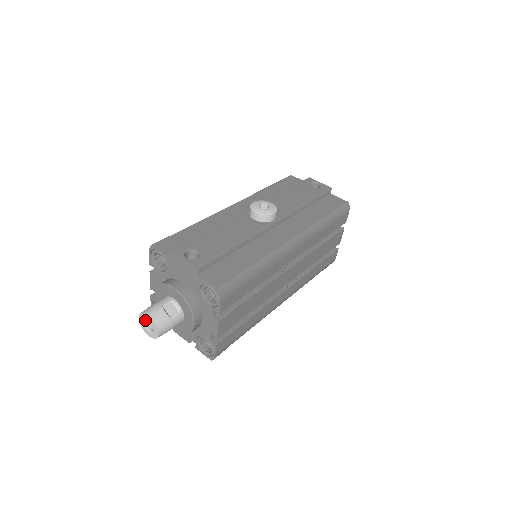
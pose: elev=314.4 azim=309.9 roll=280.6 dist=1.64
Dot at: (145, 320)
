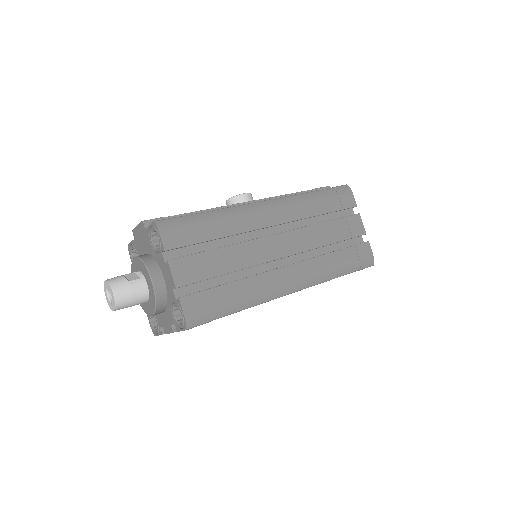
Dot at: (109, 294)
